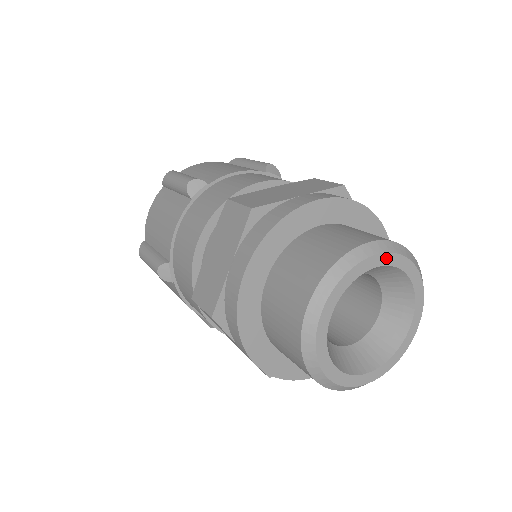
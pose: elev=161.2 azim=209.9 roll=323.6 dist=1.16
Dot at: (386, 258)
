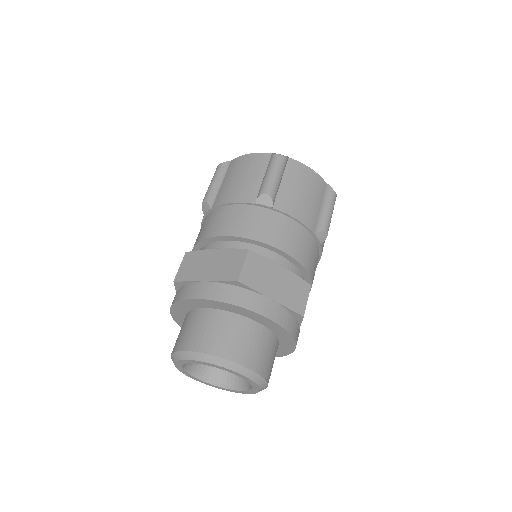
Dot at: (204, 363)
